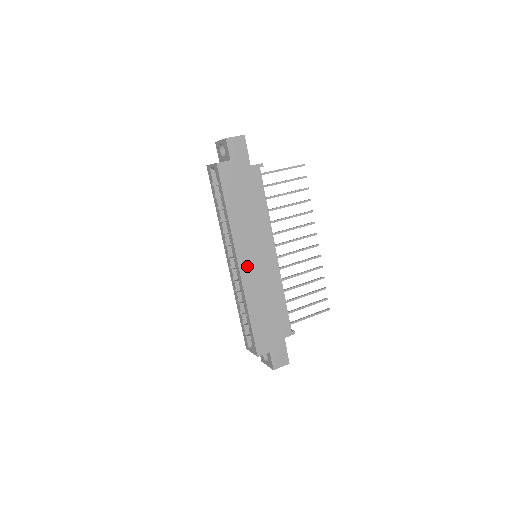
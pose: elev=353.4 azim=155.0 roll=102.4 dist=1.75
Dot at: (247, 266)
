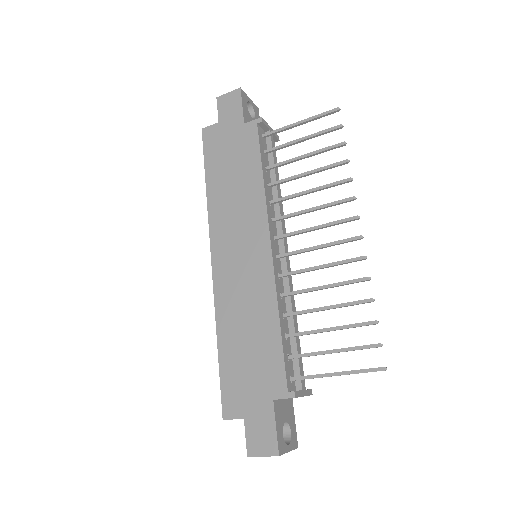
Dot at: (224, 263)
